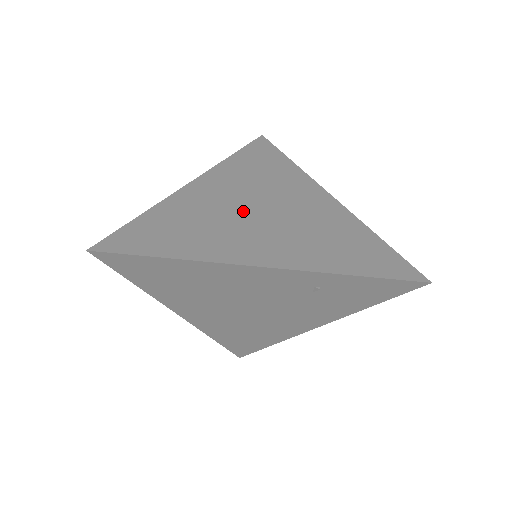
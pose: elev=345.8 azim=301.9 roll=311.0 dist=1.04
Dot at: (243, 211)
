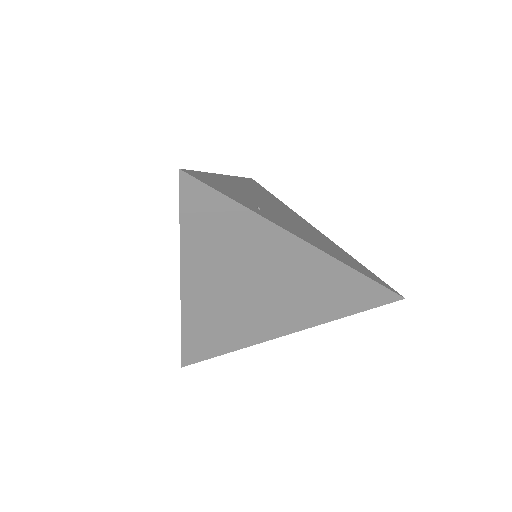
Dot at: (244, 300)
